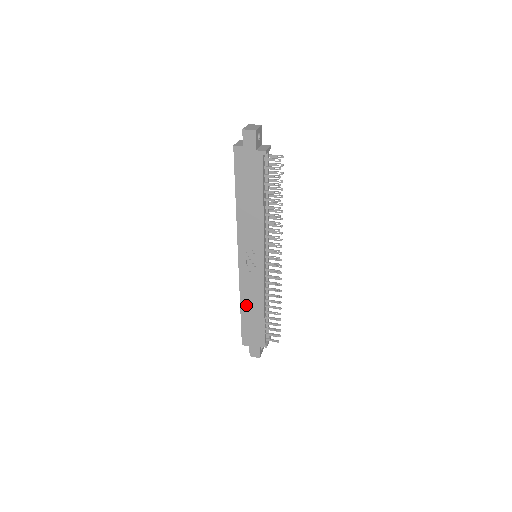
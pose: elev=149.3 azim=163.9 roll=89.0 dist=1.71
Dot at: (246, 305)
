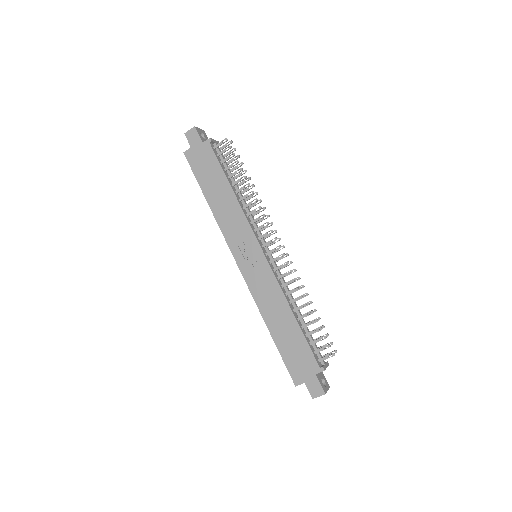
Dot at: (272, 321)
